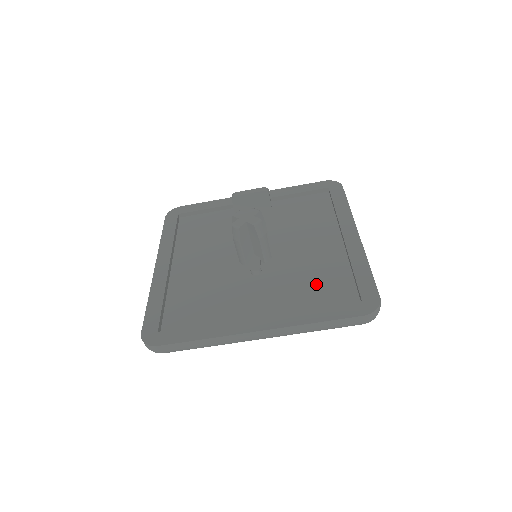
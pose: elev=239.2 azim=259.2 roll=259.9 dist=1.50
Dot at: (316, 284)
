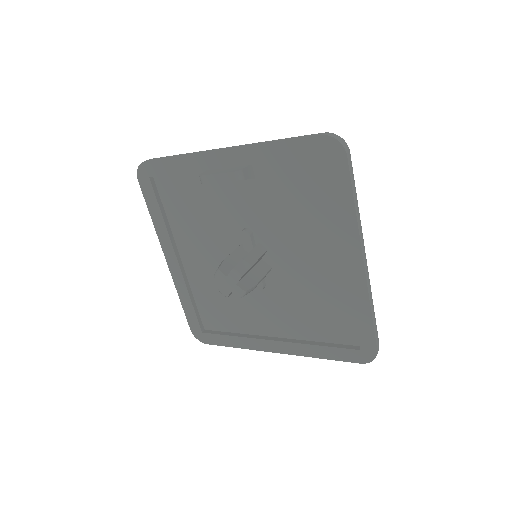
Dot at: (319, 313)
